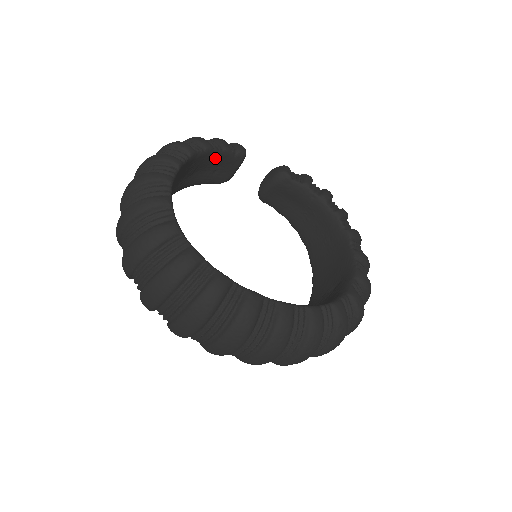
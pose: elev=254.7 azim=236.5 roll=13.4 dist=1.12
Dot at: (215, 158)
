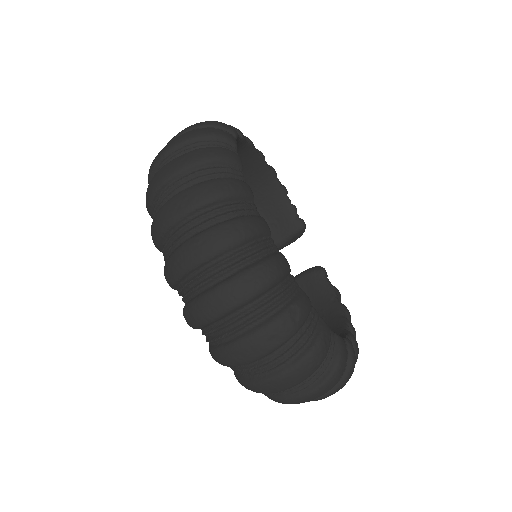
Dot at: (282, 205)
